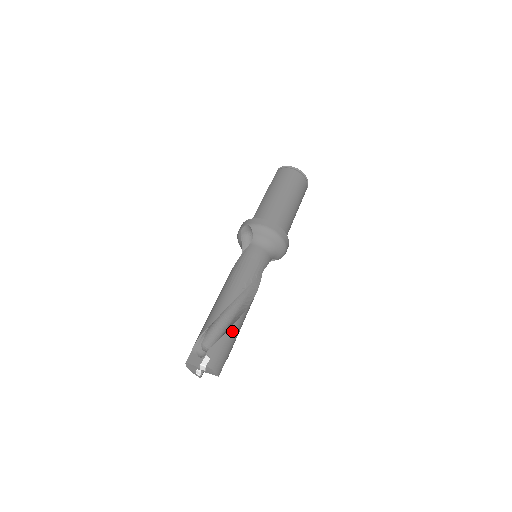
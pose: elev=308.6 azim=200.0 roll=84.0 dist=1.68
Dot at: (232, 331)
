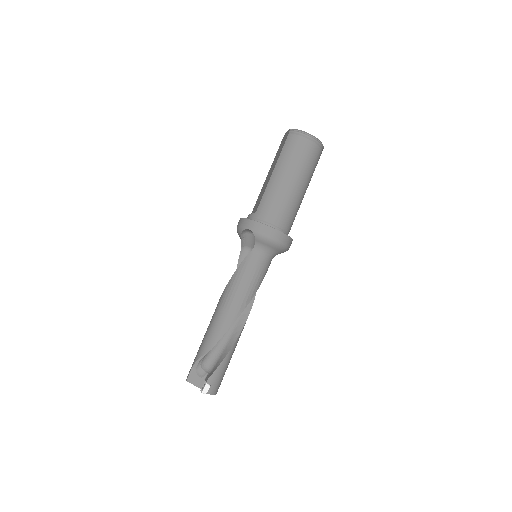
Dot at: (230, 354)
